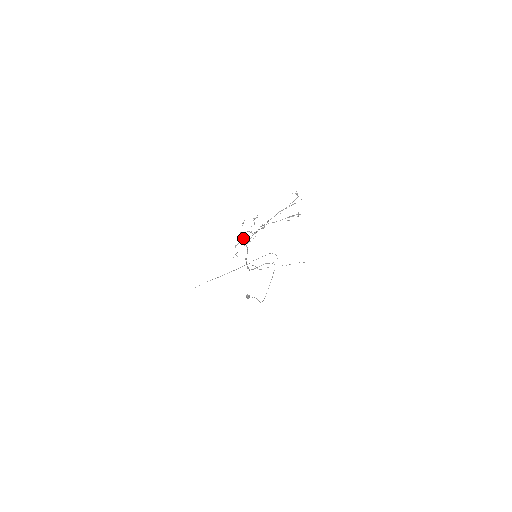
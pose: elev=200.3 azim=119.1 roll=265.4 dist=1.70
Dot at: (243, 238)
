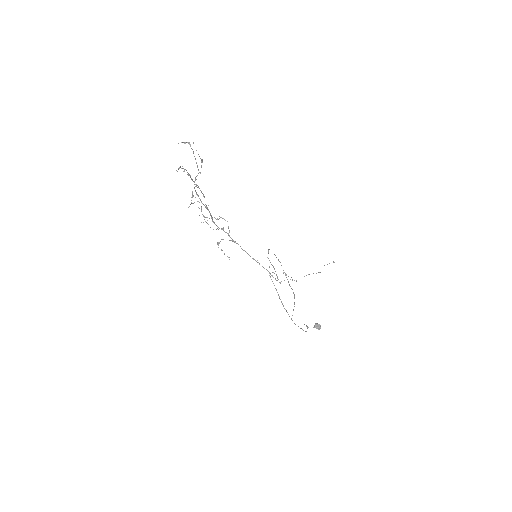
Dot at: occluded
